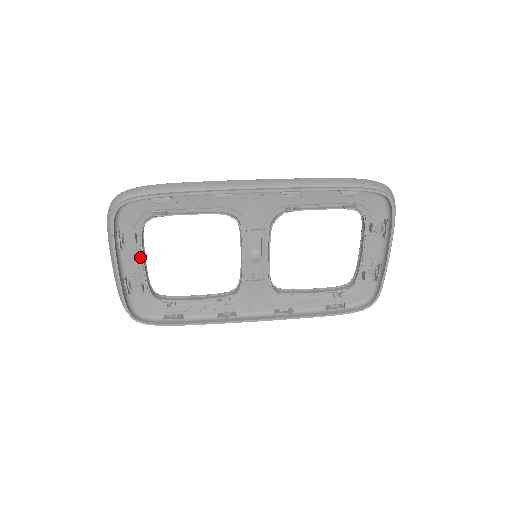
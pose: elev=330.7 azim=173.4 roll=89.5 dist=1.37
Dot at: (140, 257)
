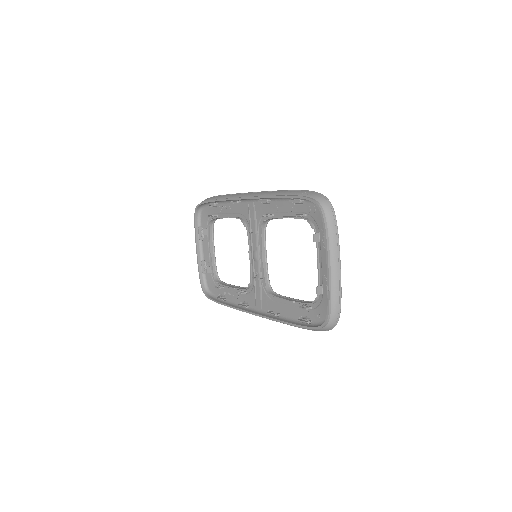
Dot at: (210, 247)
